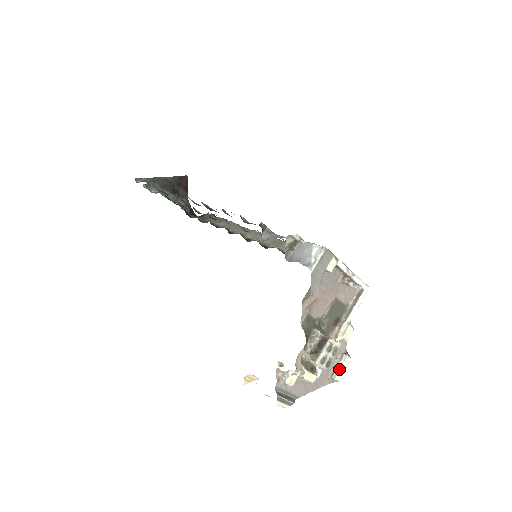
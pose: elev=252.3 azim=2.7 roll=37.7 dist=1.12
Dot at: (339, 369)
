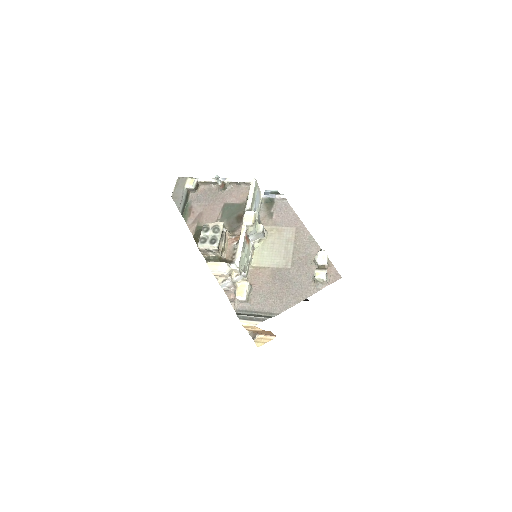
Dot at: (317, 268)
